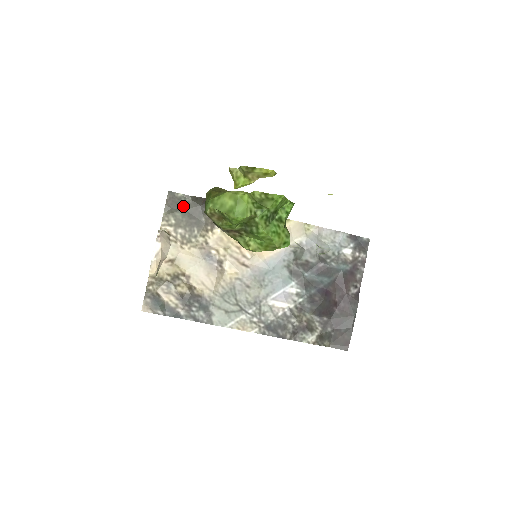
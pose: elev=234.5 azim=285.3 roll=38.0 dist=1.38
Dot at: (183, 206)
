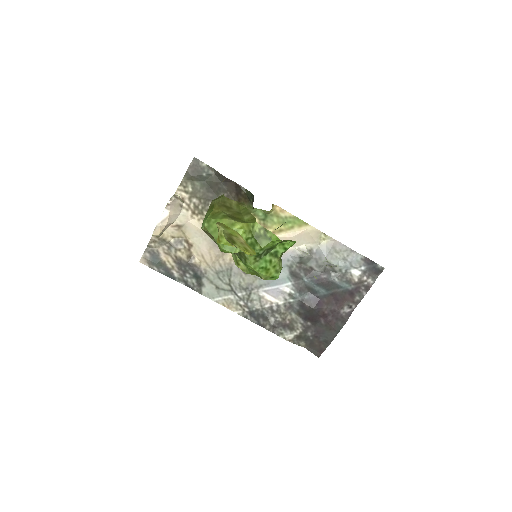
Dot at: (204, 177)
